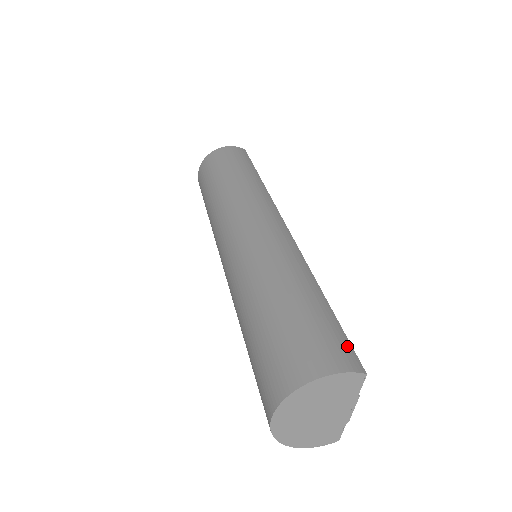
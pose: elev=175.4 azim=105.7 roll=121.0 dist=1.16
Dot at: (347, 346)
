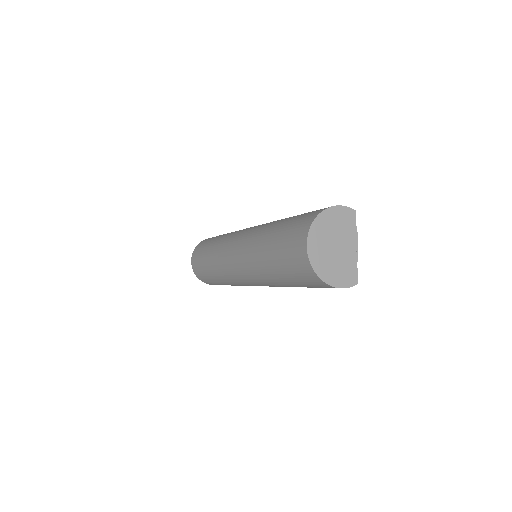
Dot at: occluded
